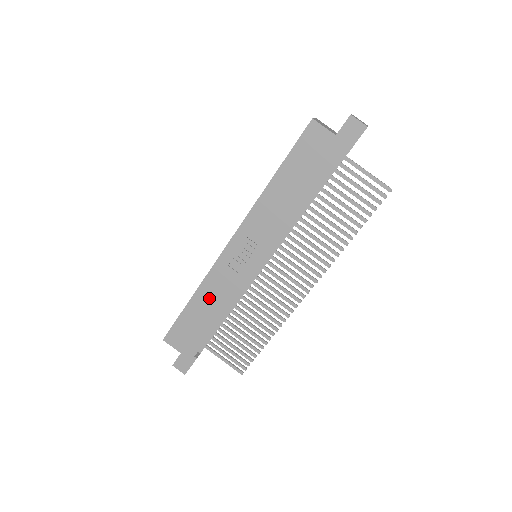
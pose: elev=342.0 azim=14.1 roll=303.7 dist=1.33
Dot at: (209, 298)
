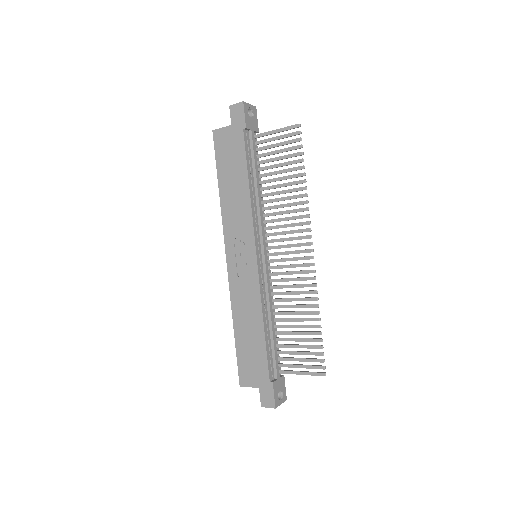
Dot at: (244, 316)
